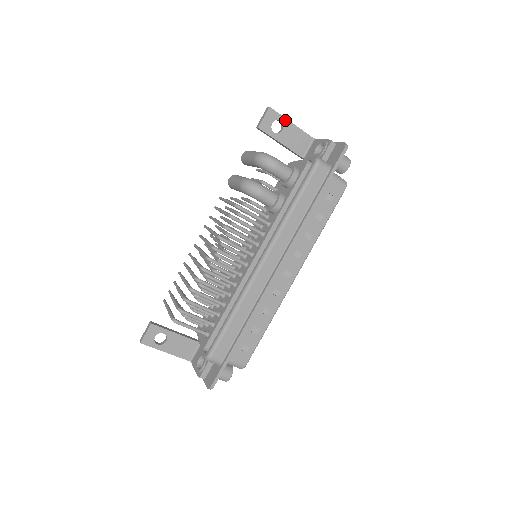
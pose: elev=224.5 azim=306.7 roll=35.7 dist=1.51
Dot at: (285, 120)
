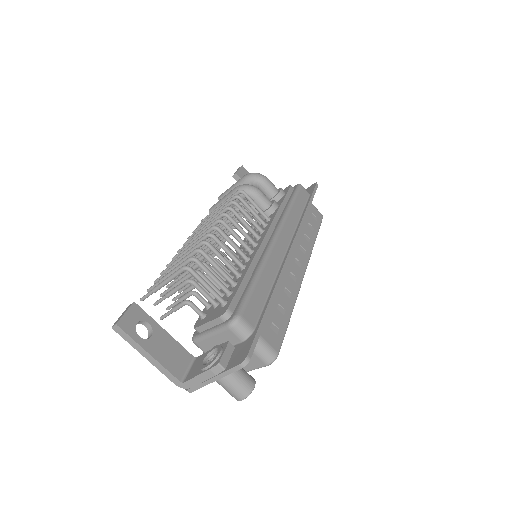
Dot at: occluded
